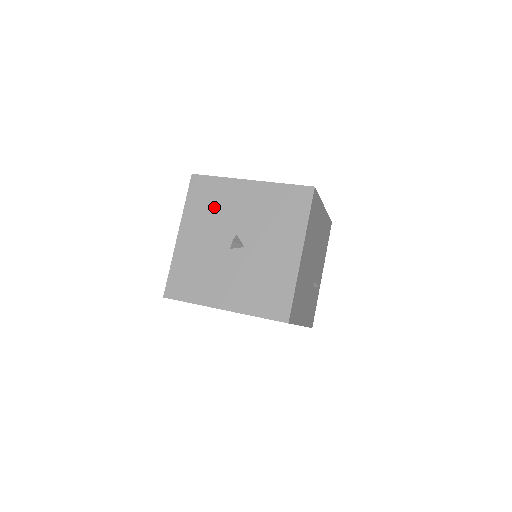
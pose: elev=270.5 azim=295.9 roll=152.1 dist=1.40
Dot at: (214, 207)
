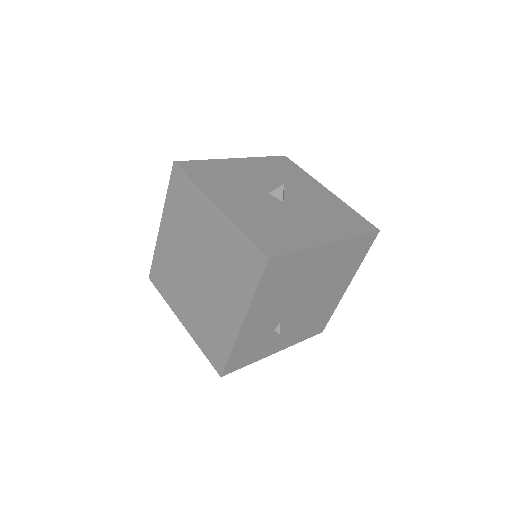
Dot at: (283, 174)
